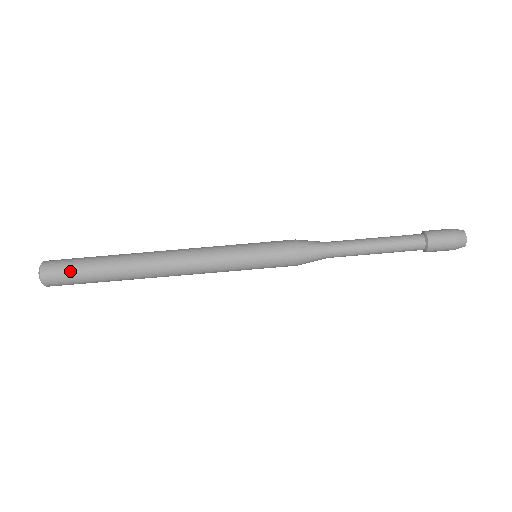
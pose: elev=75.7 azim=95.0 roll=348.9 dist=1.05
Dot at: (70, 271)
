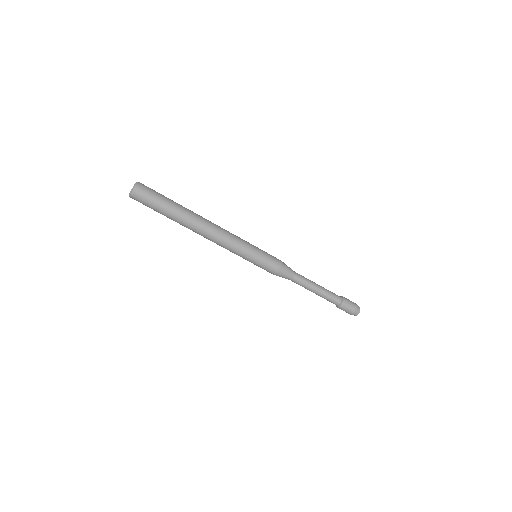
Dot at: (150, 204)
